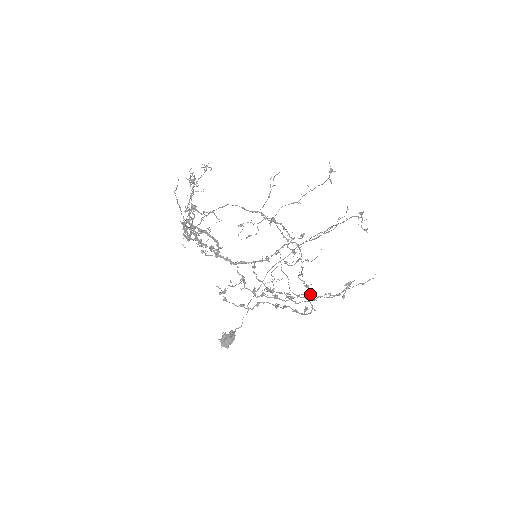
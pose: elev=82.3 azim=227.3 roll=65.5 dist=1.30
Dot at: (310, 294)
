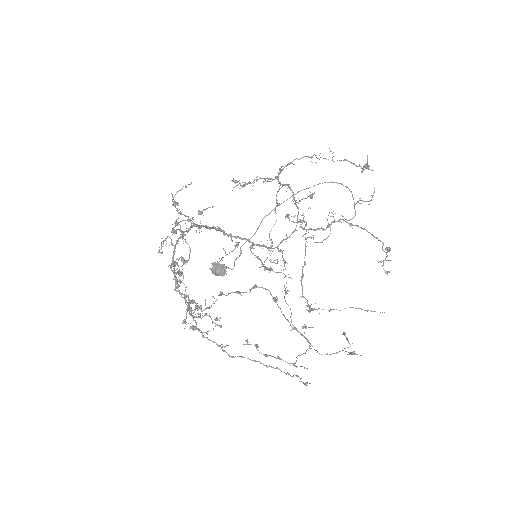
Dot at: occluded
